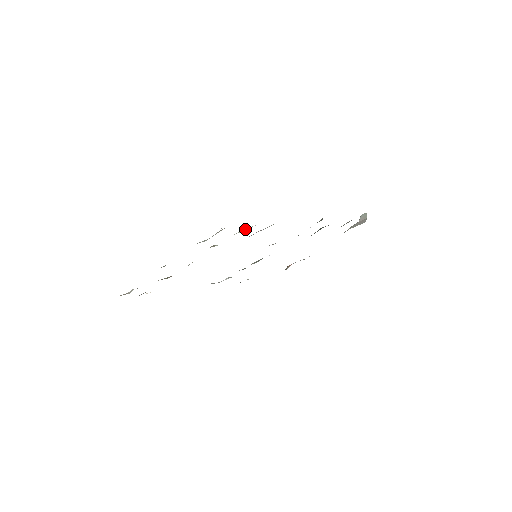
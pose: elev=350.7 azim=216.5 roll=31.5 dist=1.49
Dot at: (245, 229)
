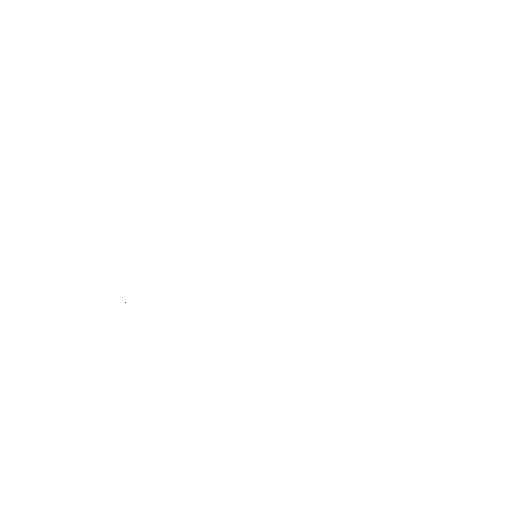
Dot at: occluded
